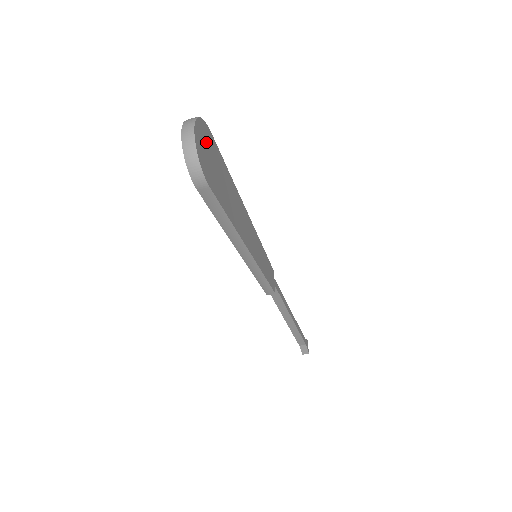
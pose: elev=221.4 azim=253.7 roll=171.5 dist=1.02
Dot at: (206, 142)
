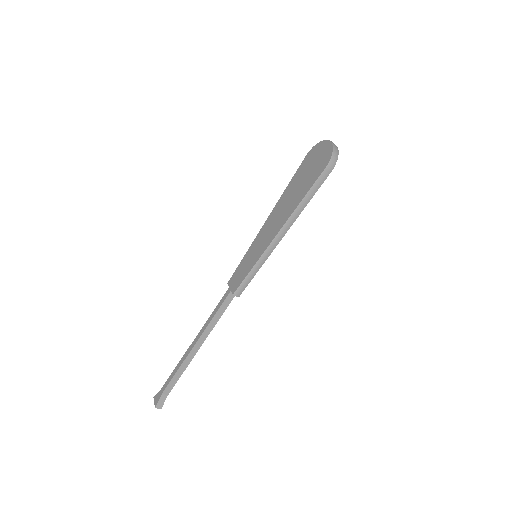
Dot at: occluded
